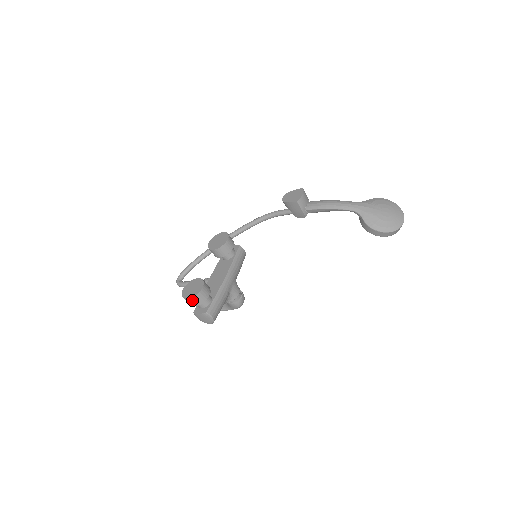
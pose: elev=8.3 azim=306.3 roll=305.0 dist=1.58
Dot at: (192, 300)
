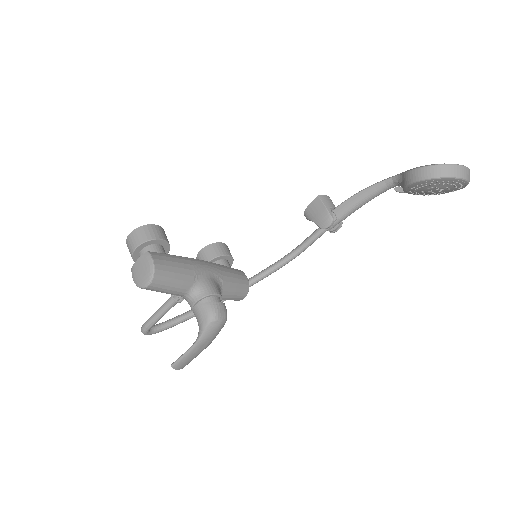
Dot at: (135, 234)
